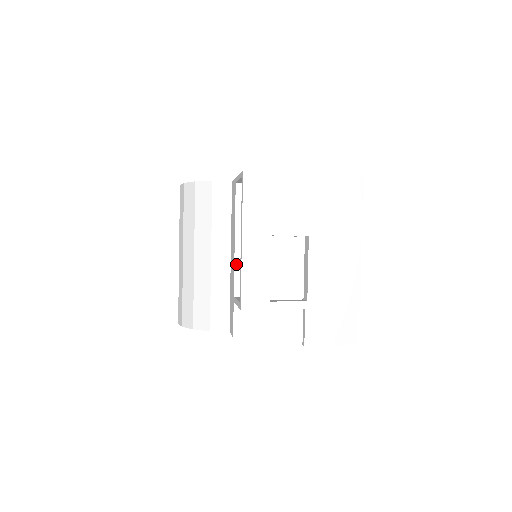
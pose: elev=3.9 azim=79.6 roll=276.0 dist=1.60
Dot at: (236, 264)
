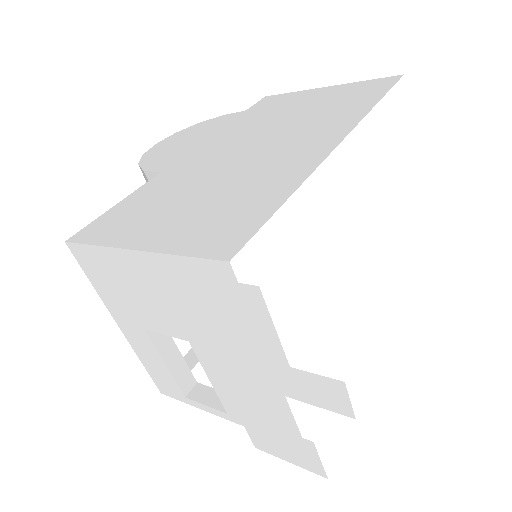
Dot at: occluded
